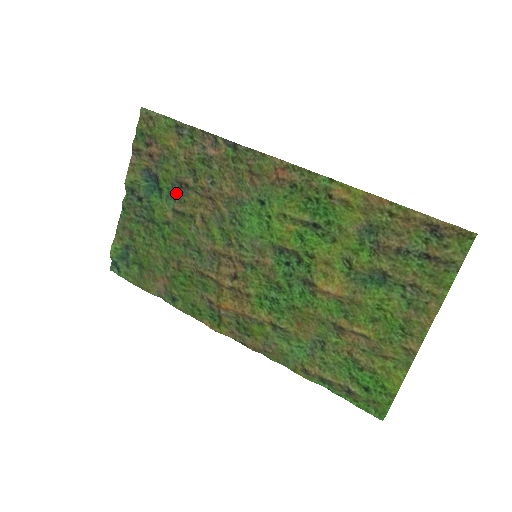
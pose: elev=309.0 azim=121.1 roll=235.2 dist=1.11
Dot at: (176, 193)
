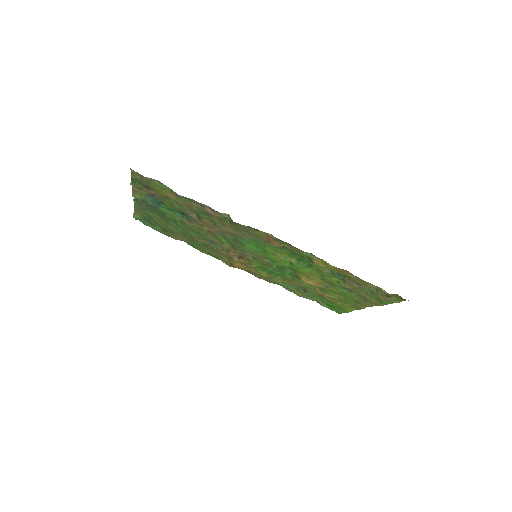
Dot at: (182, 212)
